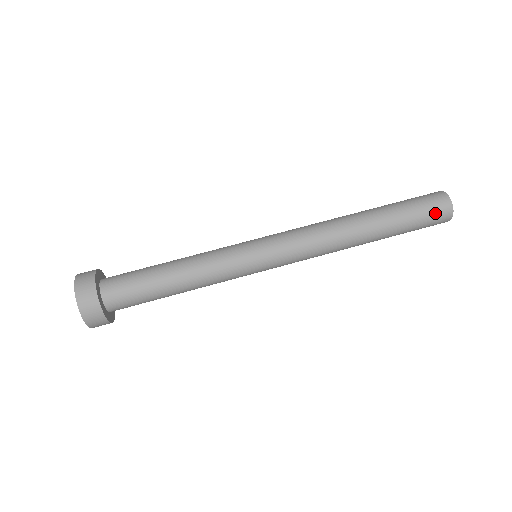
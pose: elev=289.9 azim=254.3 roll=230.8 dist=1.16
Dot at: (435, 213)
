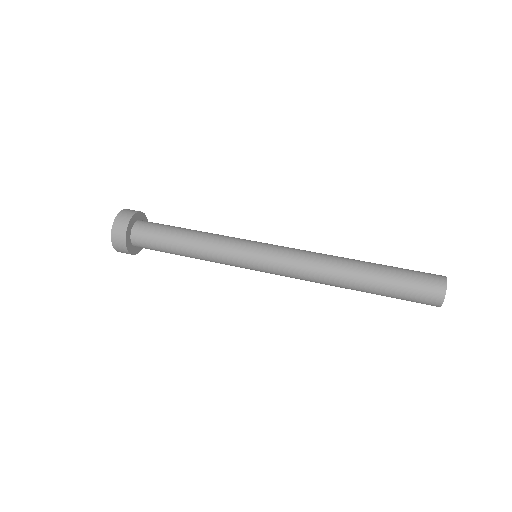
Dot at: (427, 273)
